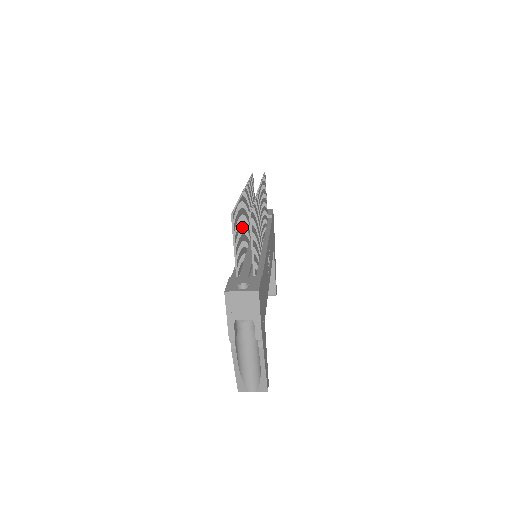
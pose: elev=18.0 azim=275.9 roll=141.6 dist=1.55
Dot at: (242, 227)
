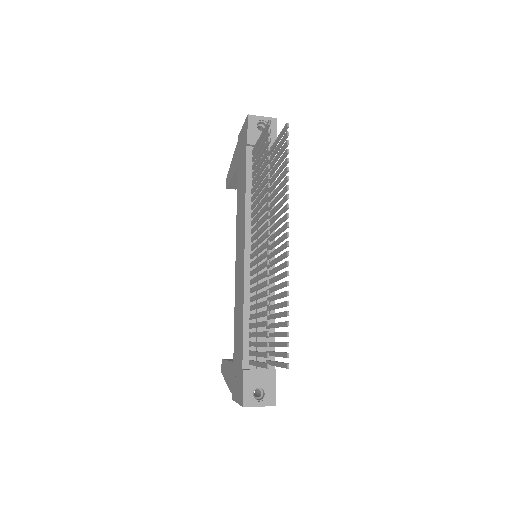
Dot at: occluded
